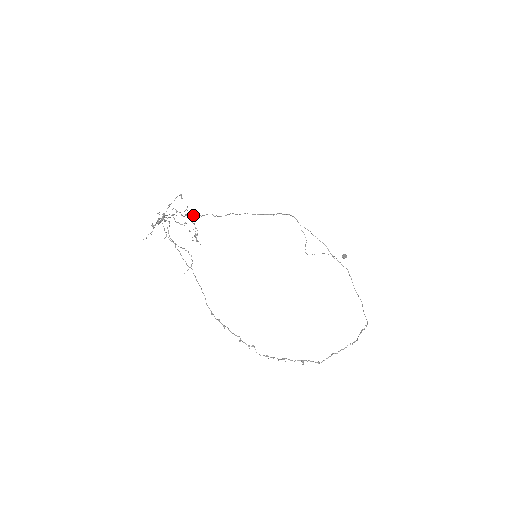
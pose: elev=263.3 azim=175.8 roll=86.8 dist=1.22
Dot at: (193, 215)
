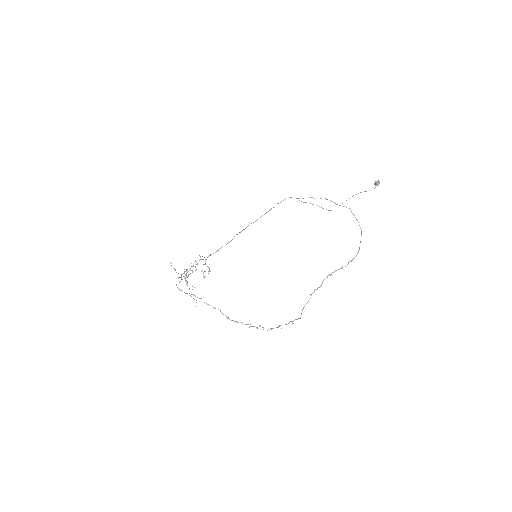
Dot at: occluded
